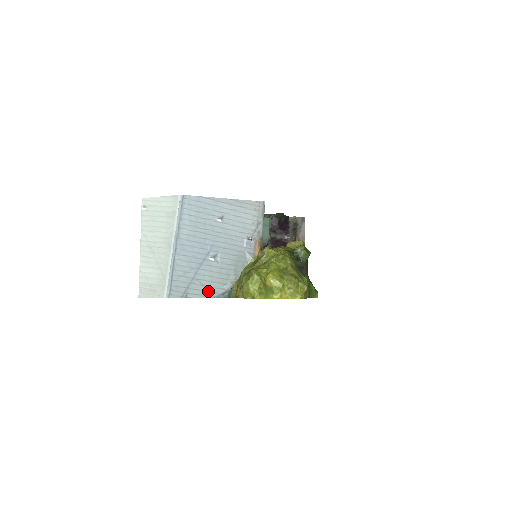
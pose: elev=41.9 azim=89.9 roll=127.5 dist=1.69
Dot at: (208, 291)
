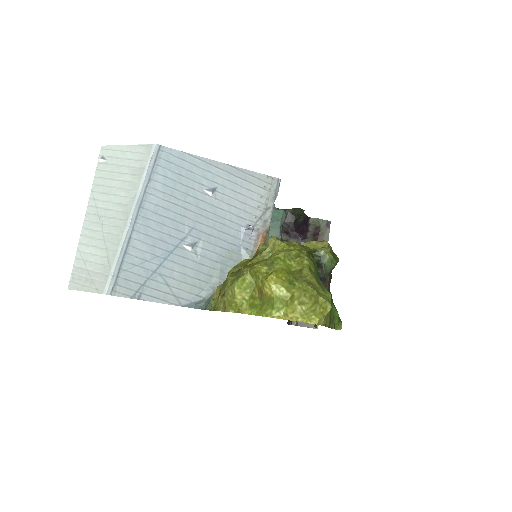
Dot at: (175, 295)
